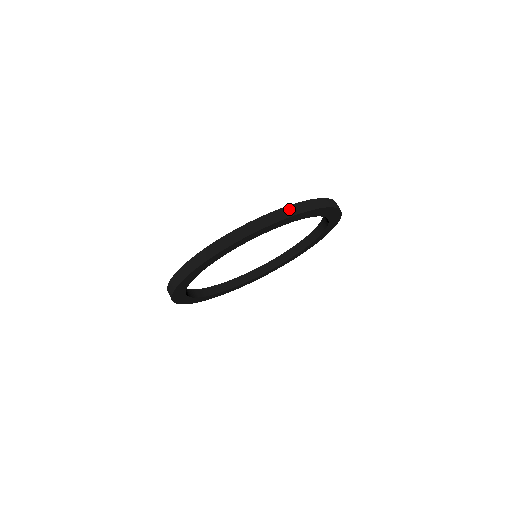
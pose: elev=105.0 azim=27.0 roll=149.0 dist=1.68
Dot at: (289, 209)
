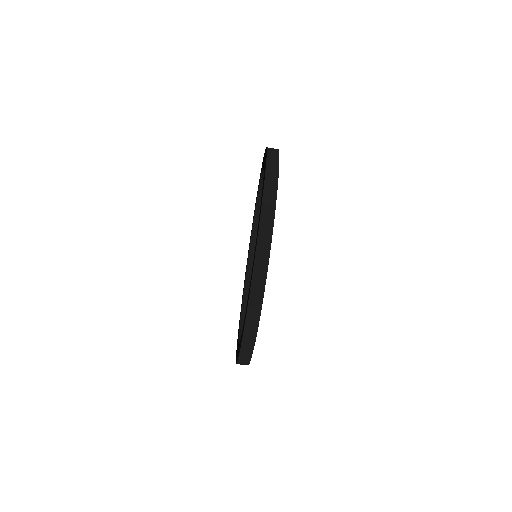
Dot at: (253, 300)
